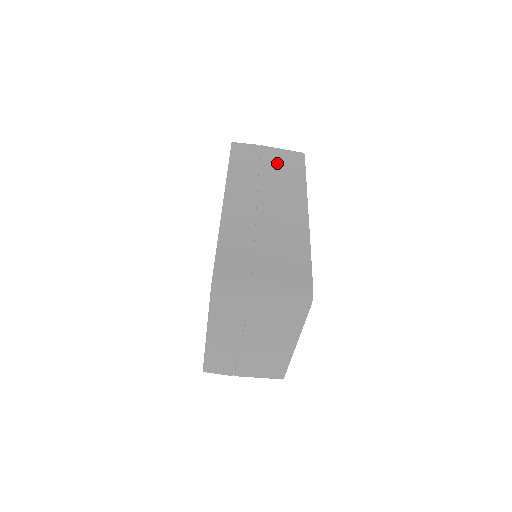
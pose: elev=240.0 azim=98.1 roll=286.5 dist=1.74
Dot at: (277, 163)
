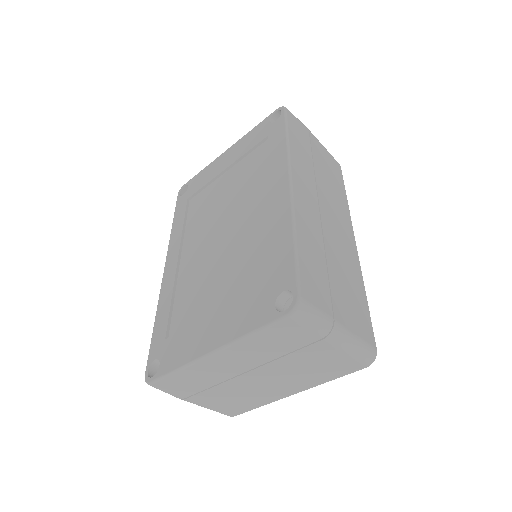
Dot at: (325, 163)
